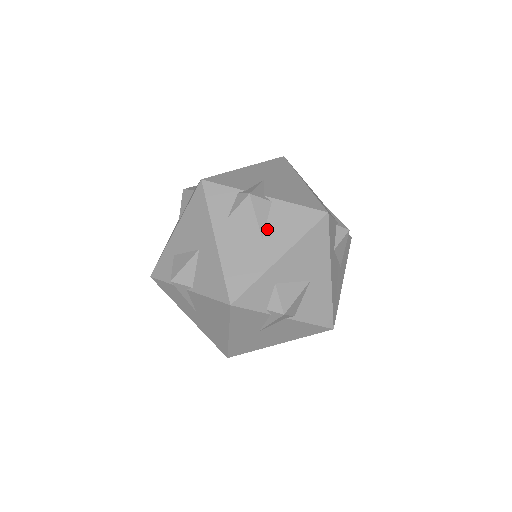
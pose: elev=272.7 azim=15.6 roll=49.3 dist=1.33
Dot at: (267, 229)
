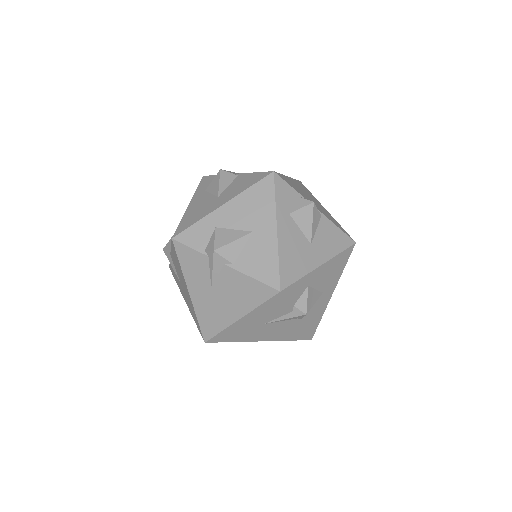
Dot at: (315, 237)
